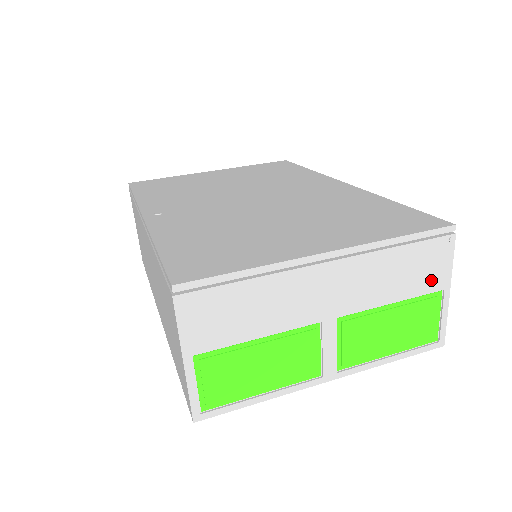
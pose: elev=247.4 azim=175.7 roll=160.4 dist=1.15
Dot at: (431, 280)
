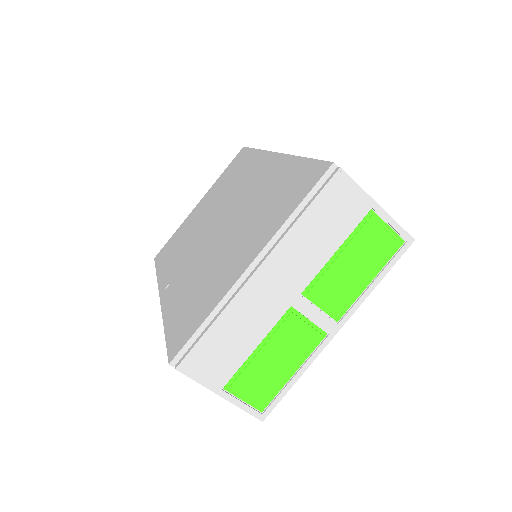
Dot at: (353, 212)
